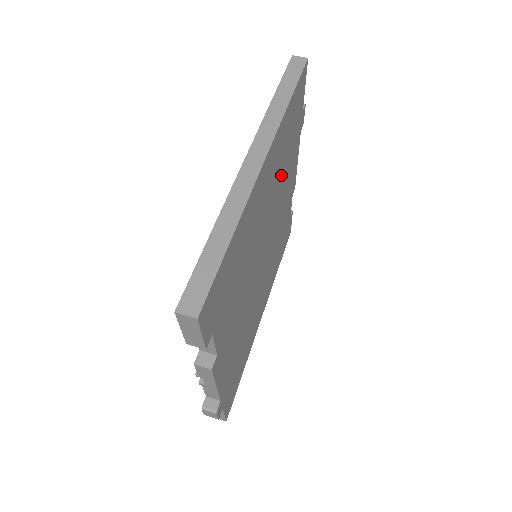
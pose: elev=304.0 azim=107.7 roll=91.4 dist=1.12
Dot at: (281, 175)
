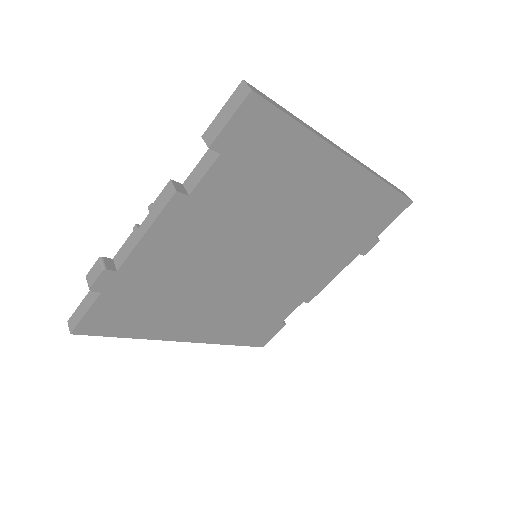
Dot at: (331, 232)
